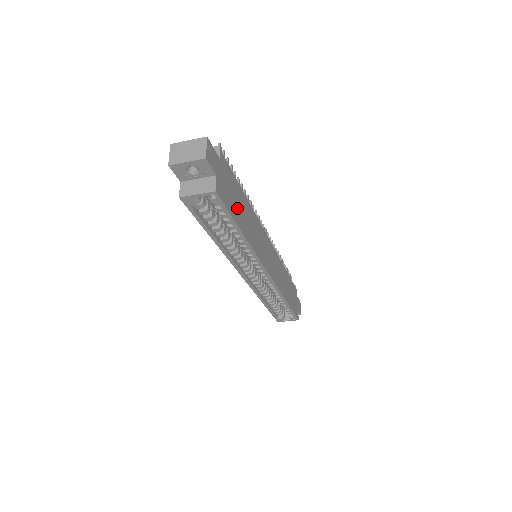
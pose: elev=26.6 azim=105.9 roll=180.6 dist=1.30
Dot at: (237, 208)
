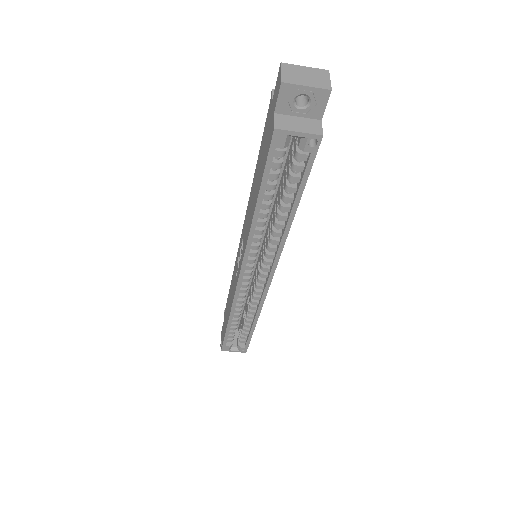
Dot at: occluded
